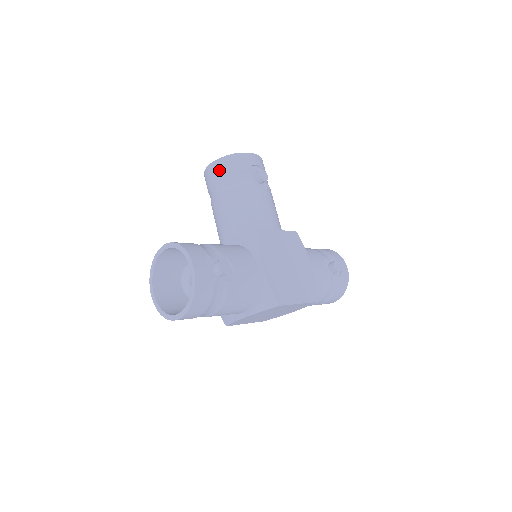
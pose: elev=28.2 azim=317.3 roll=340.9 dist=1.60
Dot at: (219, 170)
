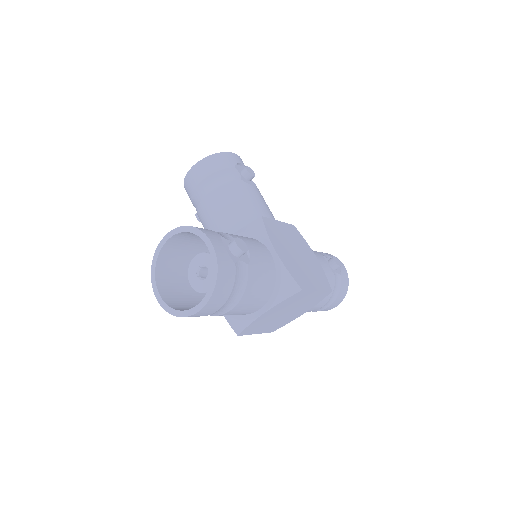
Dot at: (203, 171)
